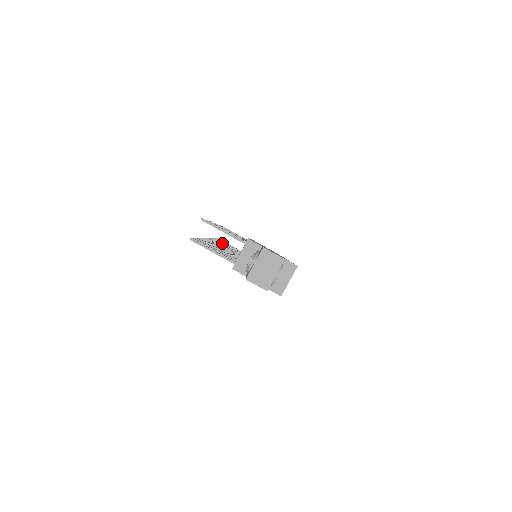
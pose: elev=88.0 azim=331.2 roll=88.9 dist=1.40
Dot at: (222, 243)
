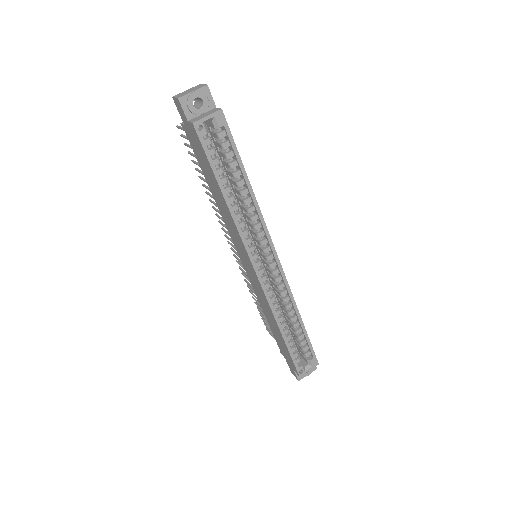
Dot at: occluded
